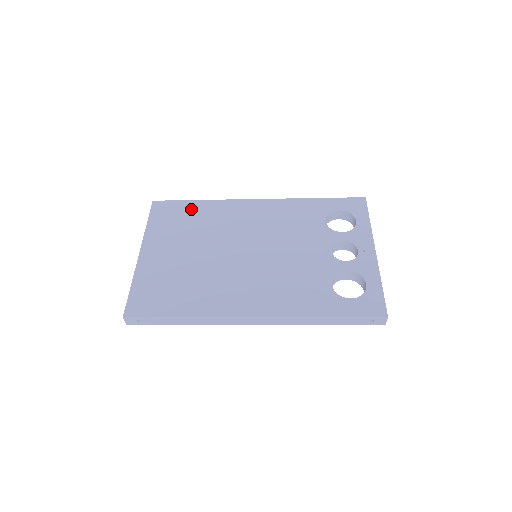
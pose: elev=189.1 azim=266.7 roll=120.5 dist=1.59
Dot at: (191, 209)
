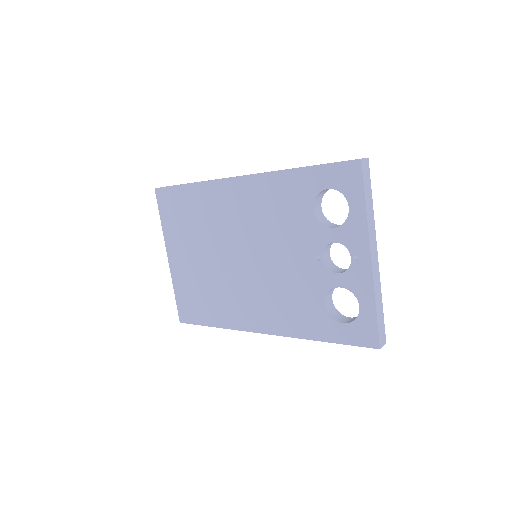
Dot at: (186, 199)
